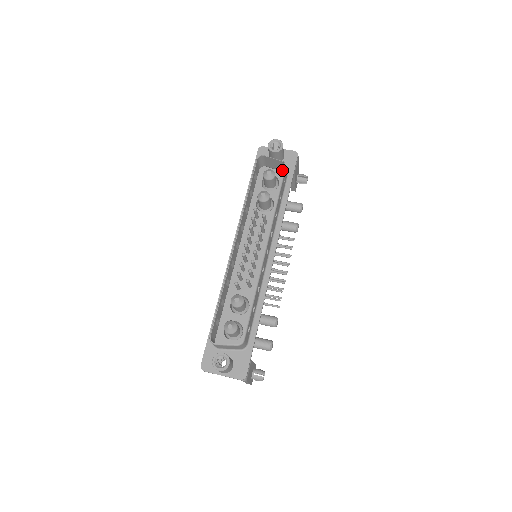
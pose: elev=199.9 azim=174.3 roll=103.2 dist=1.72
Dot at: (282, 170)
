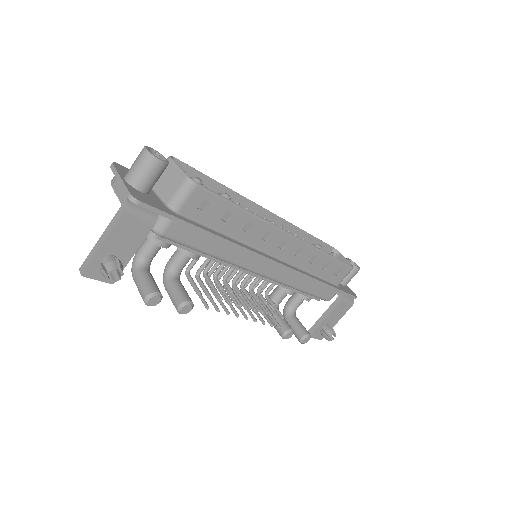
Dot at: occluded
